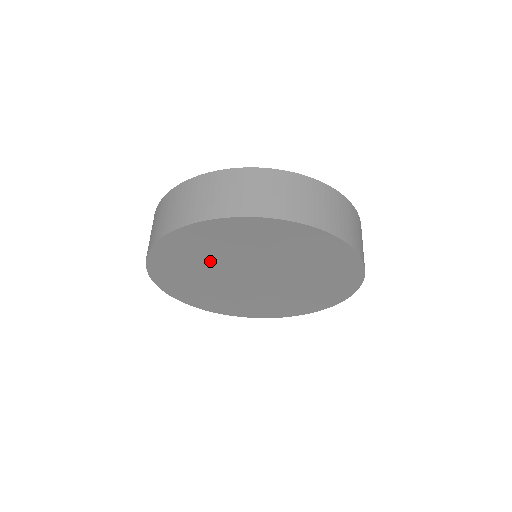
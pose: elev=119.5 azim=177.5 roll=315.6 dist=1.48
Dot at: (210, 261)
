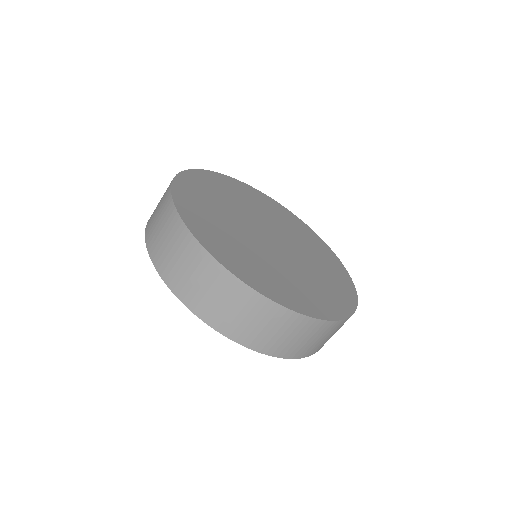
Dot at: occluded
